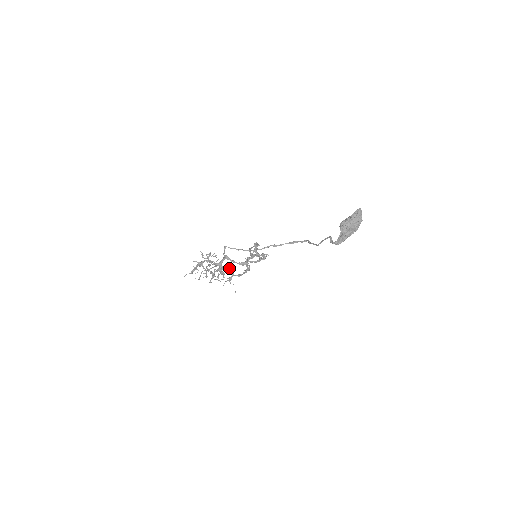
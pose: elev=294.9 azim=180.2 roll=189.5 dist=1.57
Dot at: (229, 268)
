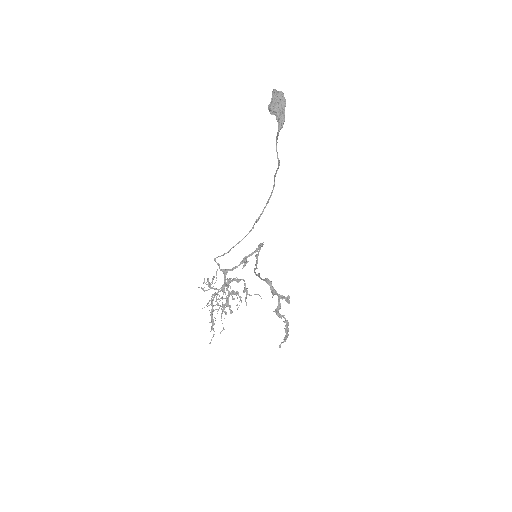
Dot at: (235, 279)
